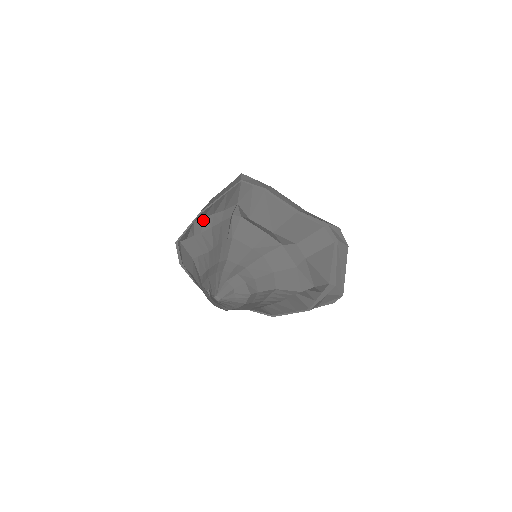
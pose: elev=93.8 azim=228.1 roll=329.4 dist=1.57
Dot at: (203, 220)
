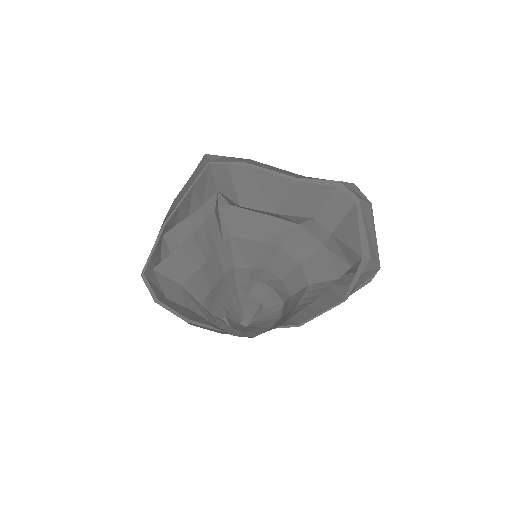
Dot at: (176, 229)
